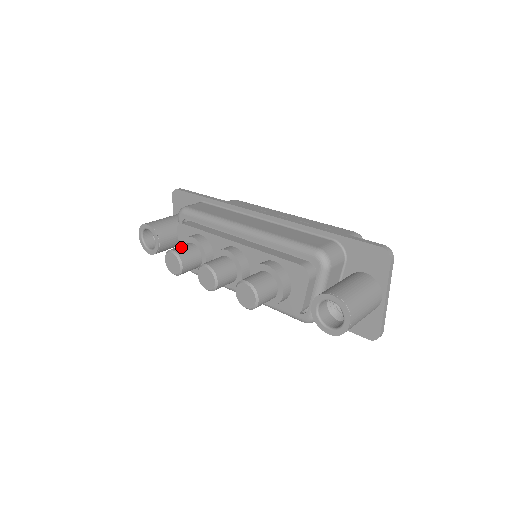
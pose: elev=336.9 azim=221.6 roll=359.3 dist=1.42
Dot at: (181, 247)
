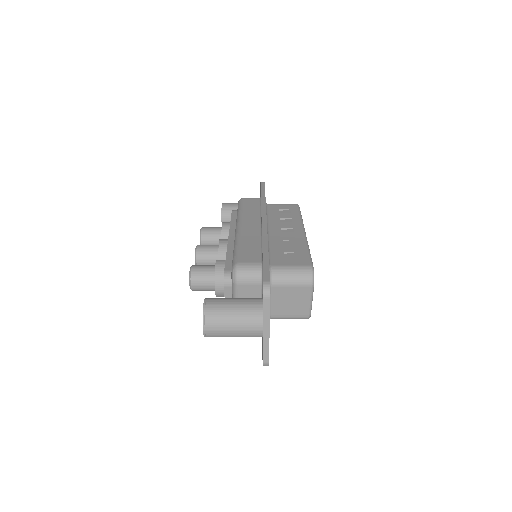
Dot at: (210, 228)
